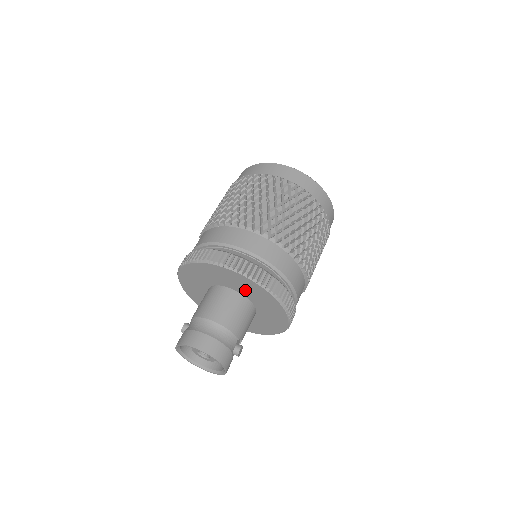
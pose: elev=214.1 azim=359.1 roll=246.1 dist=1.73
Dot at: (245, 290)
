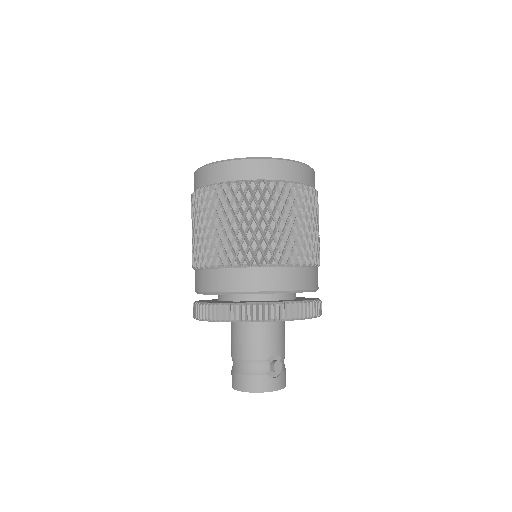
Dot at: occluded
